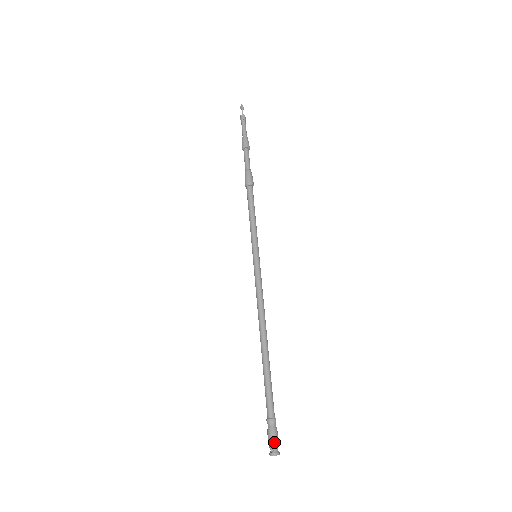
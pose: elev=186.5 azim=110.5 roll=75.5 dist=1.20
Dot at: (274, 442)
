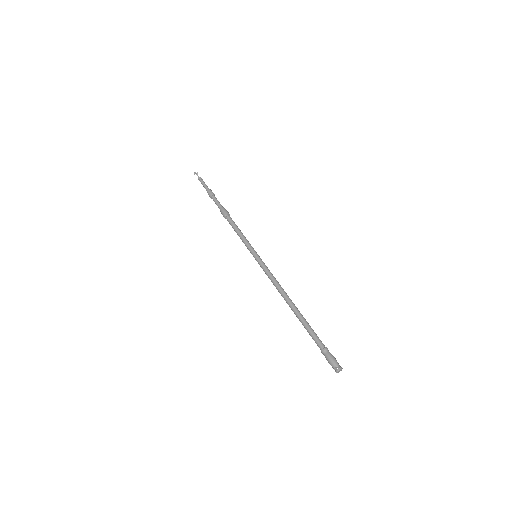
Dot at: (335, 361)
